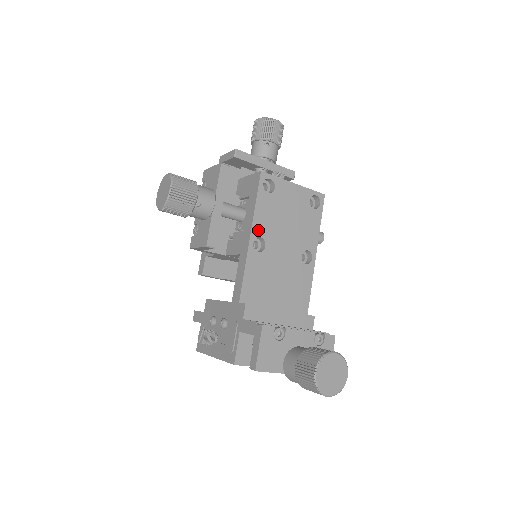
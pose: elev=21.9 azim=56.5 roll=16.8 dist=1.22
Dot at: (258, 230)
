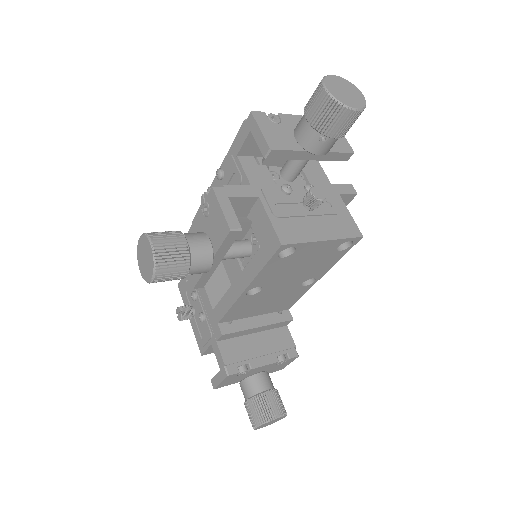
Dot at: (257, 284)
